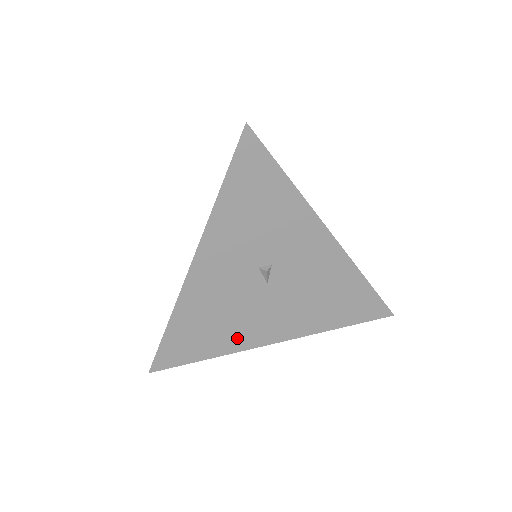
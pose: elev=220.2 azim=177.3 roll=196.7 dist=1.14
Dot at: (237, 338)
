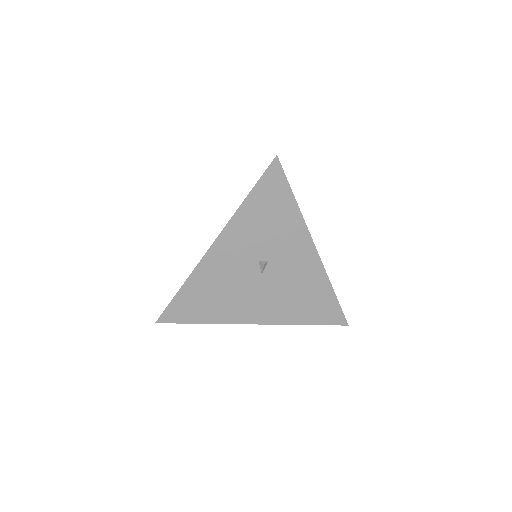
Dot at: (228, 312)
